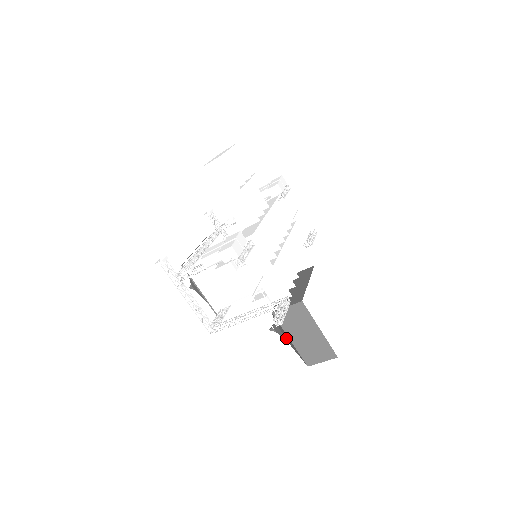
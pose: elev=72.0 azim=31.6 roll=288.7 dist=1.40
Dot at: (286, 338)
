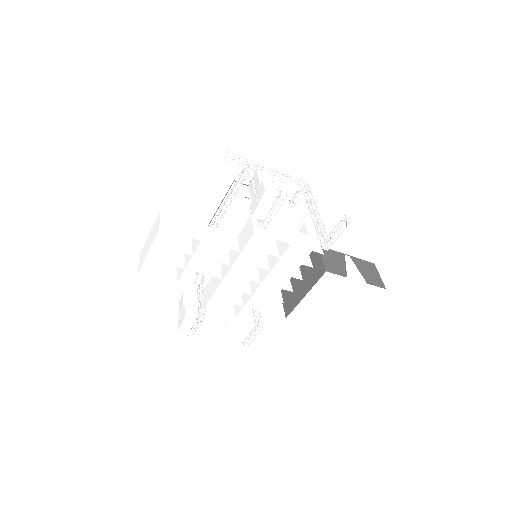
Dot at: occluded
